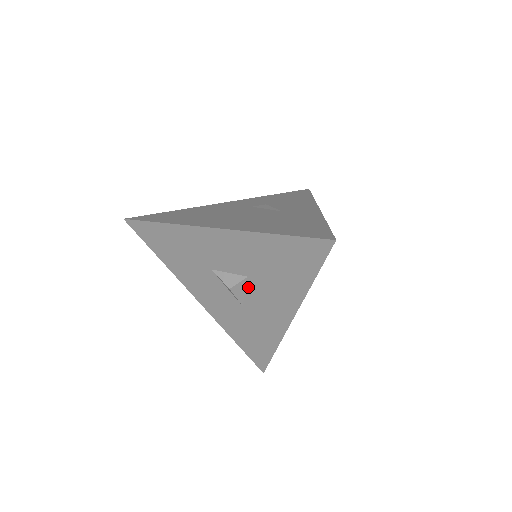
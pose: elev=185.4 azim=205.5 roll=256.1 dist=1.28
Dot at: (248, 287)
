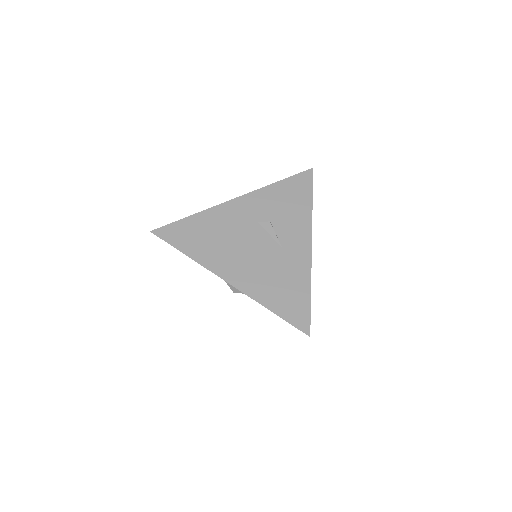
Dot at: occluded
